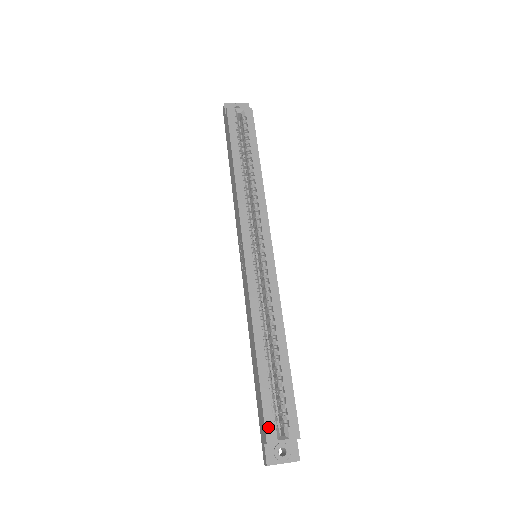
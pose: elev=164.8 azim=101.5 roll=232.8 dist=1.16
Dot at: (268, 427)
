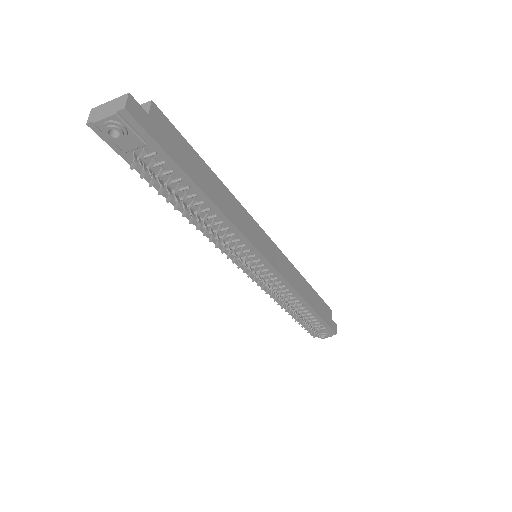
Dot at: occluded
